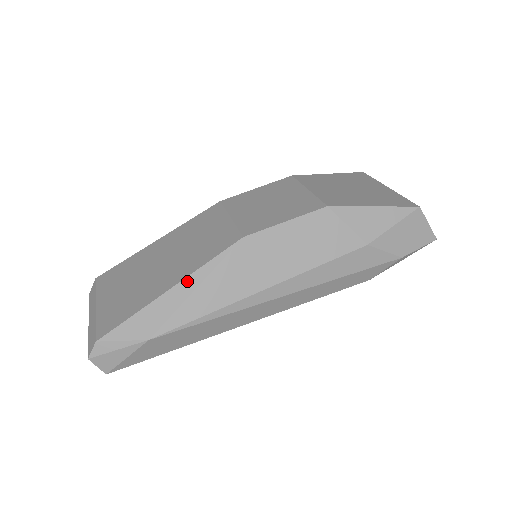
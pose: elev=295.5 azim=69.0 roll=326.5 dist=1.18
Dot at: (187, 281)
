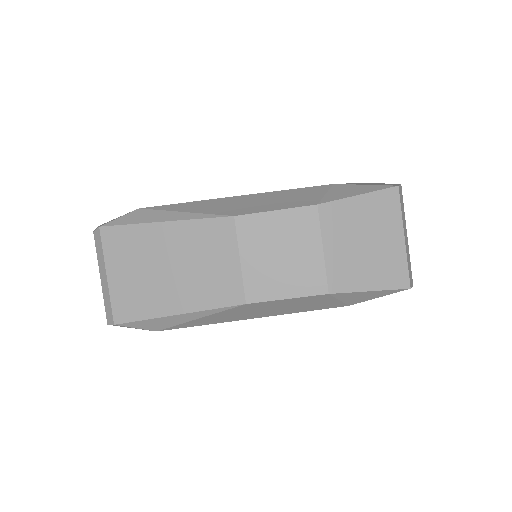
Dot at: (191, 314)
